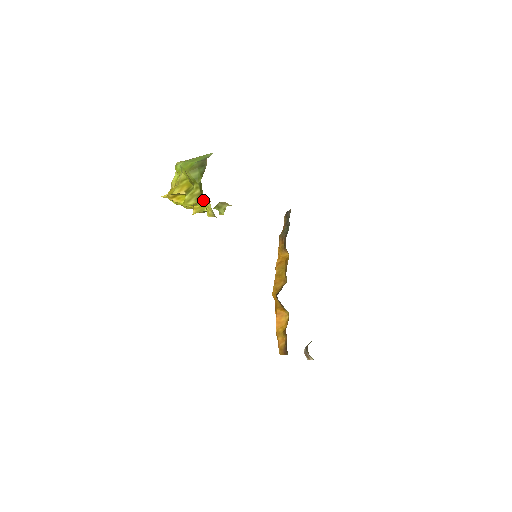
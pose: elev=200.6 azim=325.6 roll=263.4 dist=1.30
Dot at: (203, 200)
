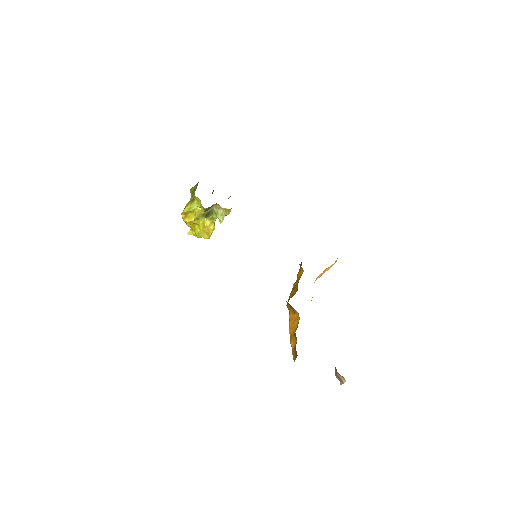
Dot at: (195, 199)
